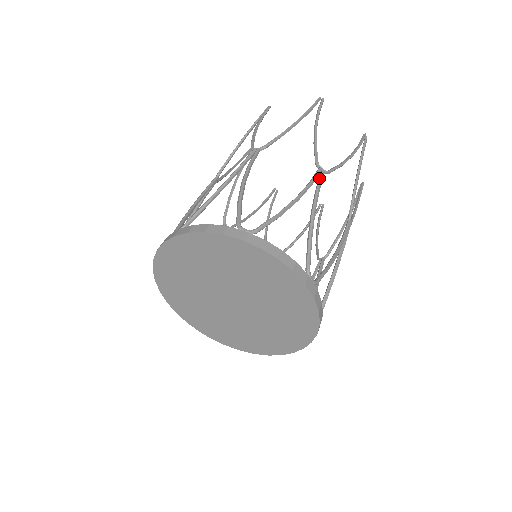
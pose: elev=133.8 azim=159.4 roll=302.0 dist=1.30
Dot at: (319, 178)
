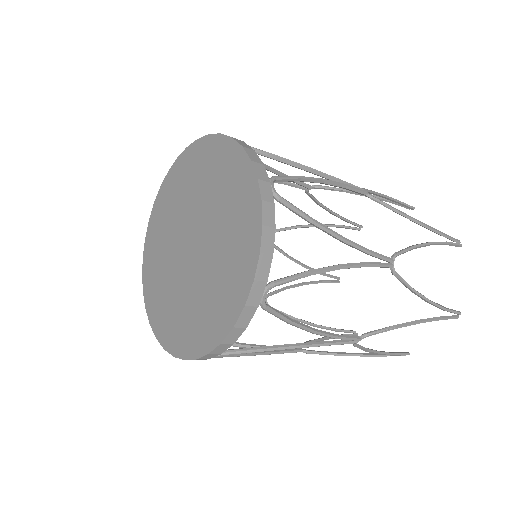
Dot at: (299, 183)
